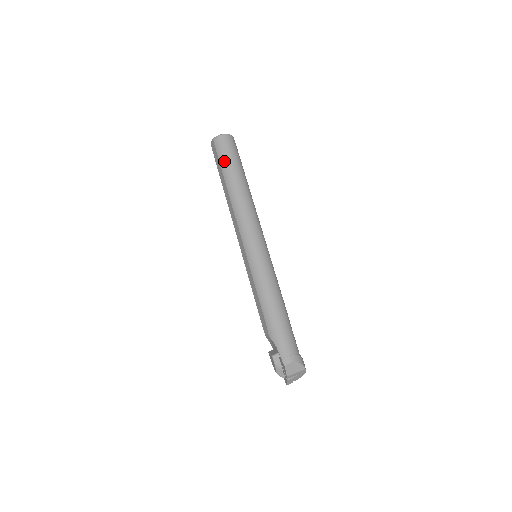
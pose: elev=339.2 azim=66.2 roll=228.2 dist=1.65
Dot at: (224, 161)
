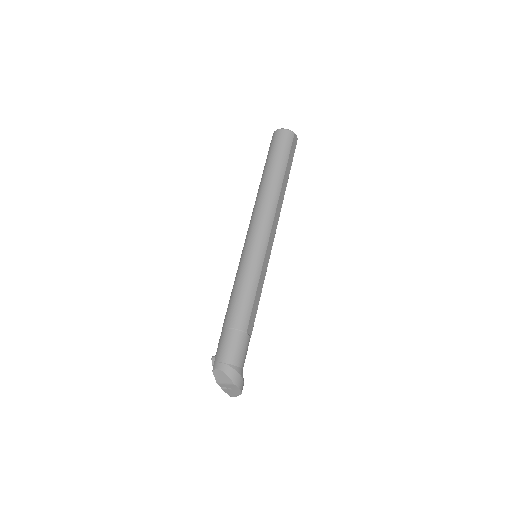
Dot at: (268, 156)
